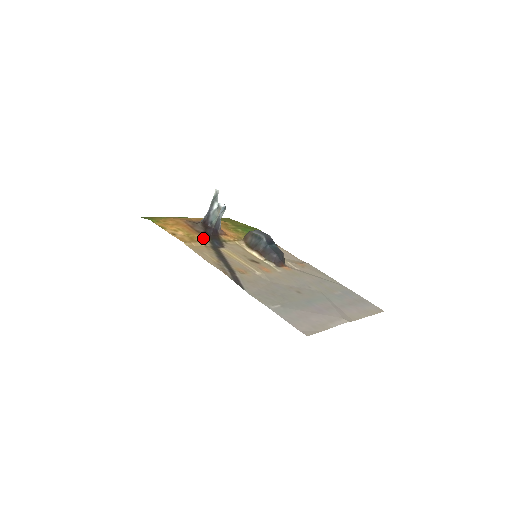
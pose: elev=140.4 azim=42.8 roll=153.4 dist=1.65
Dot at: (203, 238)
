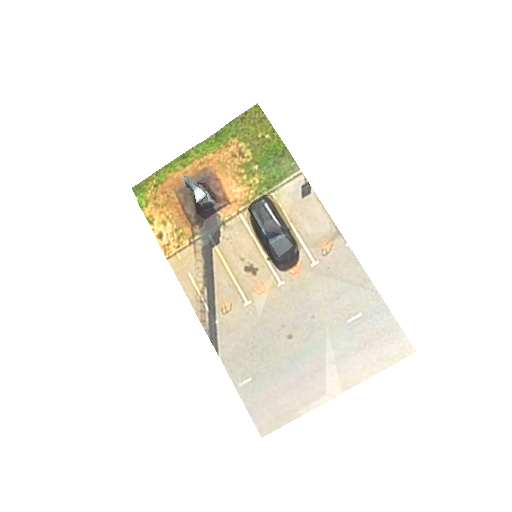
Dot at: (193, 234)
